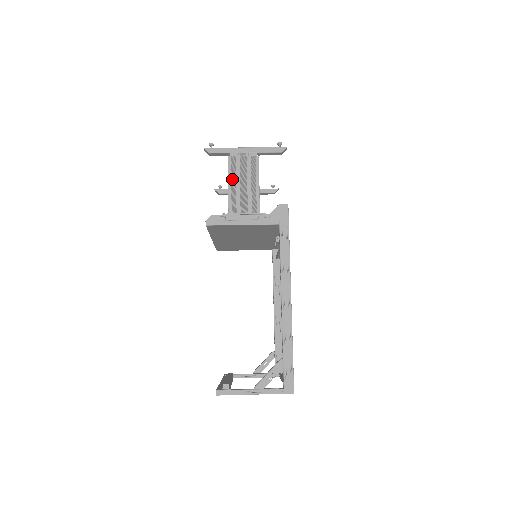
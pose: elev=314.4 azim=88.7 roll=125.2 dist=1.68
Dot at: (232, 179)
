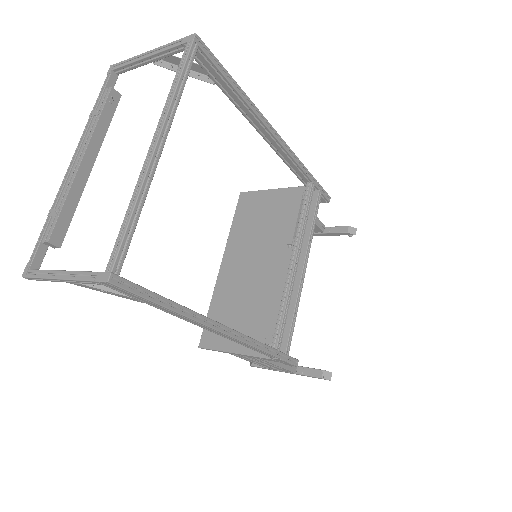
Dot at: occluded
